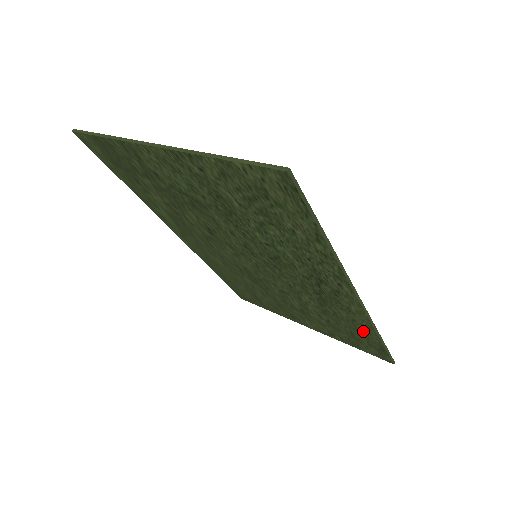
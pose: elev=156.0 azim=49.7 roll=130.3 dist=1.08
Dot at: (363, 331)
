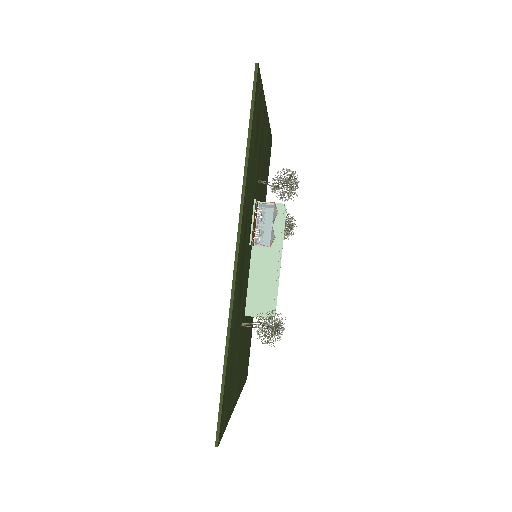
Dot at: occluded
